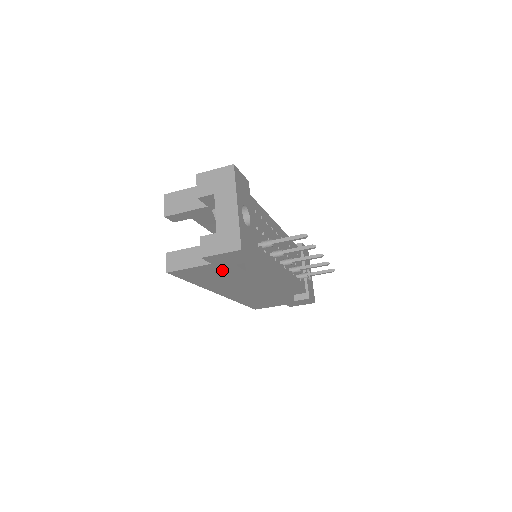
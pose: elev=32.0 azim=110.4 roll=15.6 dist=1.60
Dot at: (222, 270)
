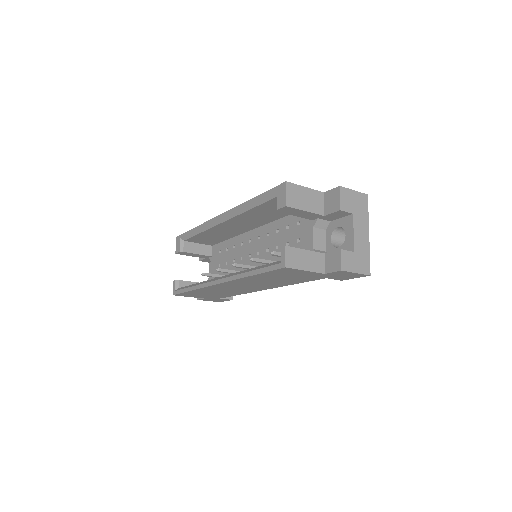
Dot at: (306, 277)
